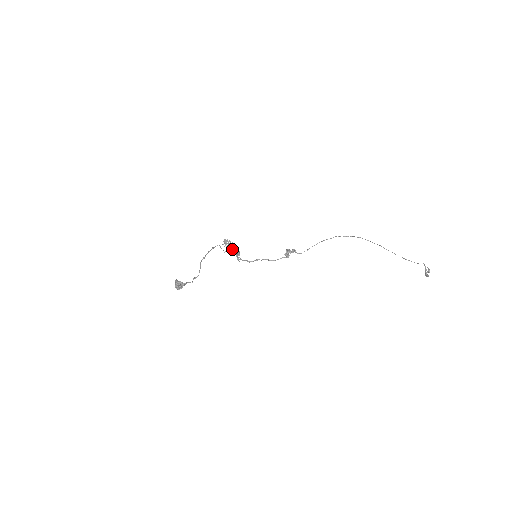
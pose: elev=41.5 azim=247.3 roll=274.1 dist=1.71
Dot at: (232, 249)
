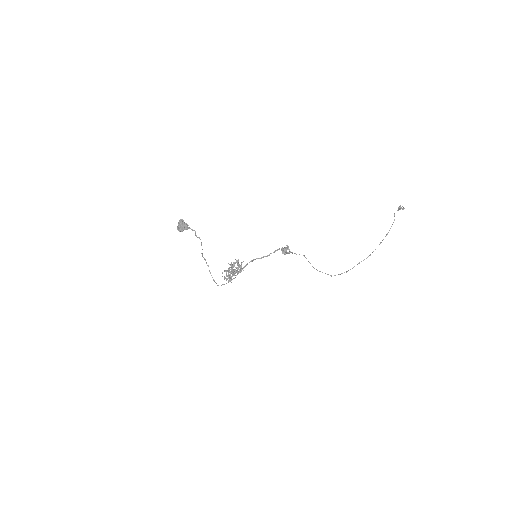
Dot at: (232, 264)
